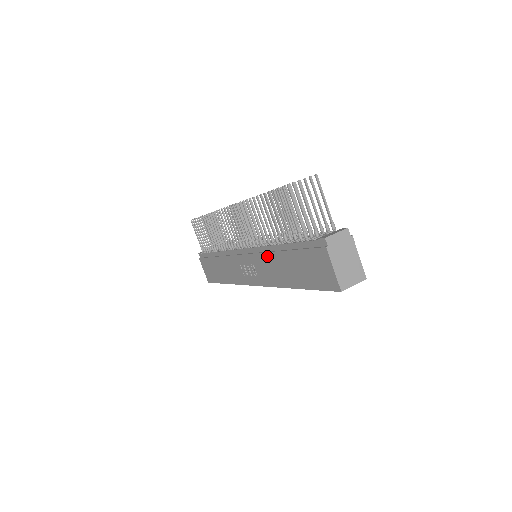
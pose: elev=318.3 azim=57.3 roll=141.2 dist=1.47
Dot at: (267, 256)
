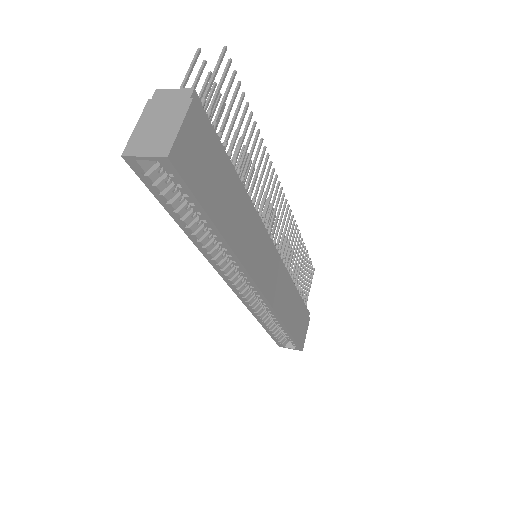
Dot at: occluded
